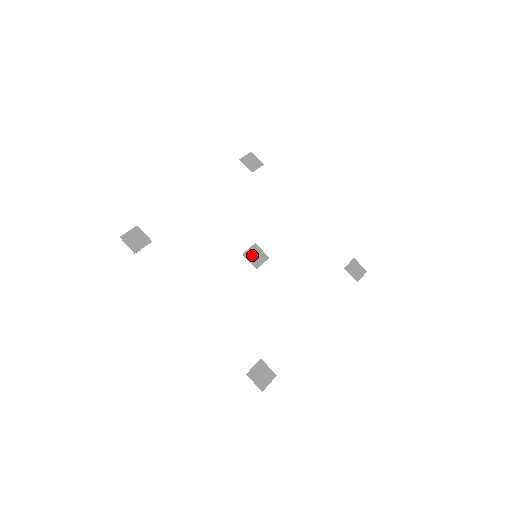
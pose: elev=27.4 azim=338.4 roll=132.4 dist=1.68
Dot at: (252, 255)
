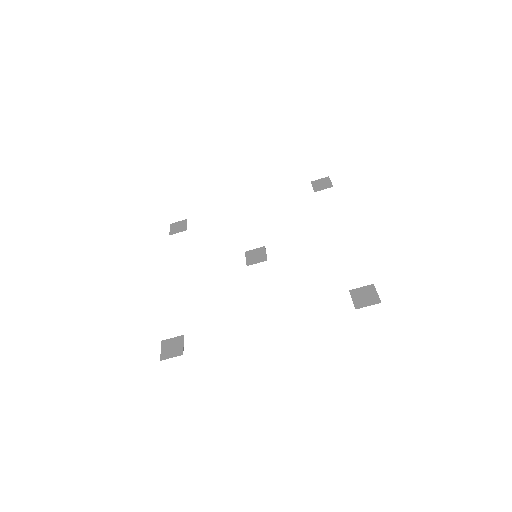
Dot at: (253, 259)
